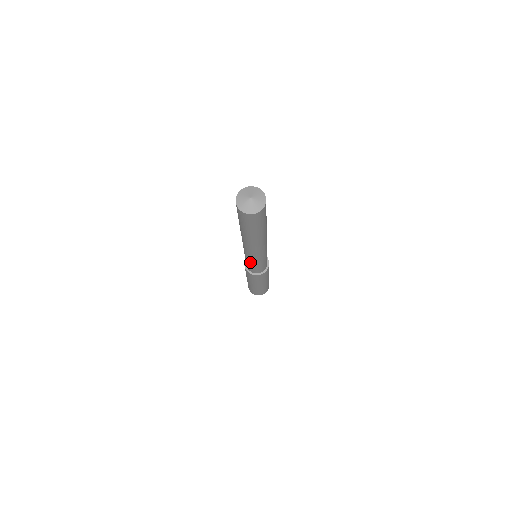
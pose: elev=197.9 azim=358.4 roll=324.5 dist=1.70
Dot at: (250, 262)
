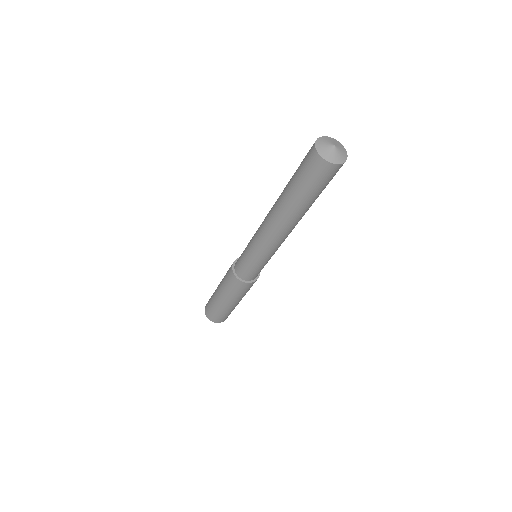
Dot at: (256, 260)
